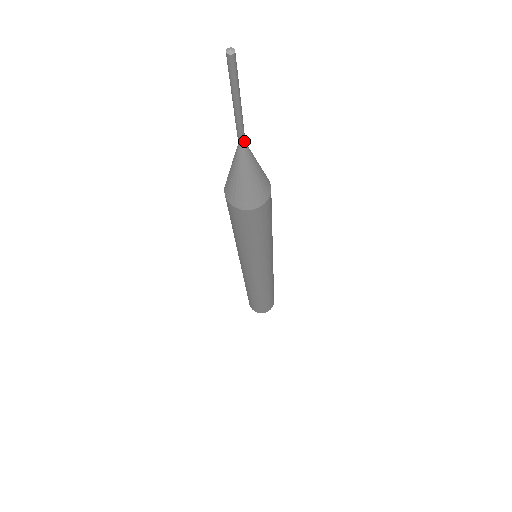
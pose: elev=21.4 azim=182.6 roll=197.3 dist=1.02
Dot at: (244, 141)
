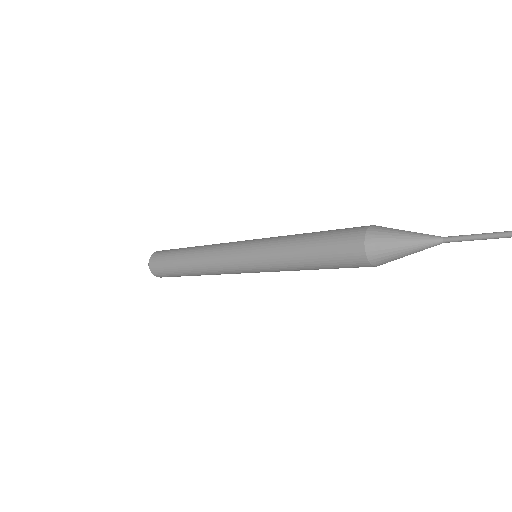
Dot at: (450, 240)
